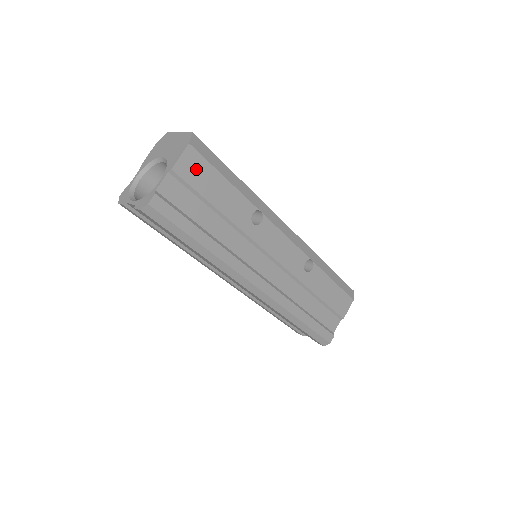
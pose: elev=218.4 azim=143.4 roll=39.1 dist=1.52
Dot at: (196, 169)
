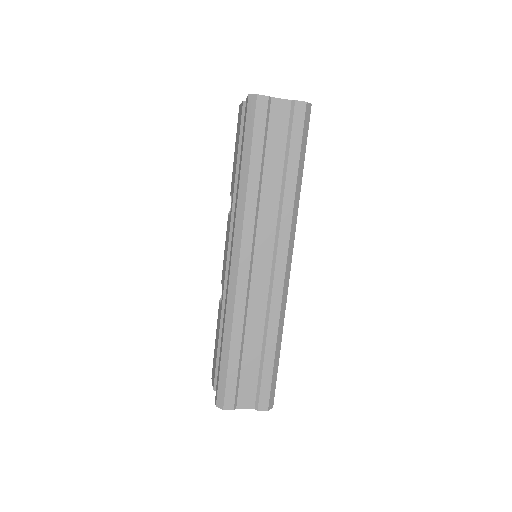
Dot at: occluded
